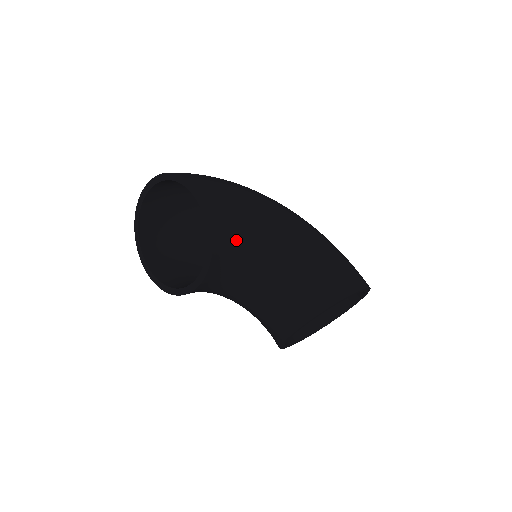
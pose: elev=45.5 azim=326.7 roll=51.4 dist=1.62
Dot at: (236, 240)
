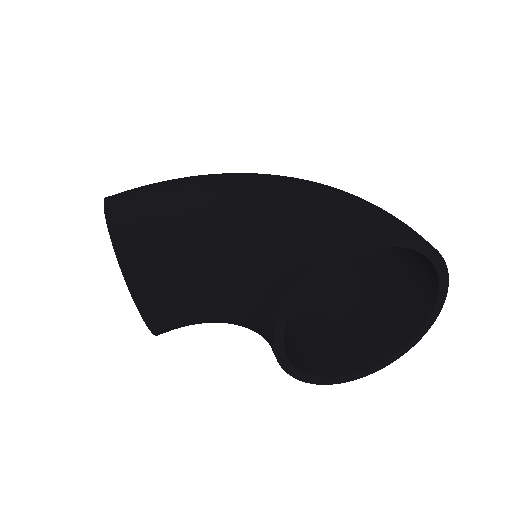
Dot at: (156, 243)
